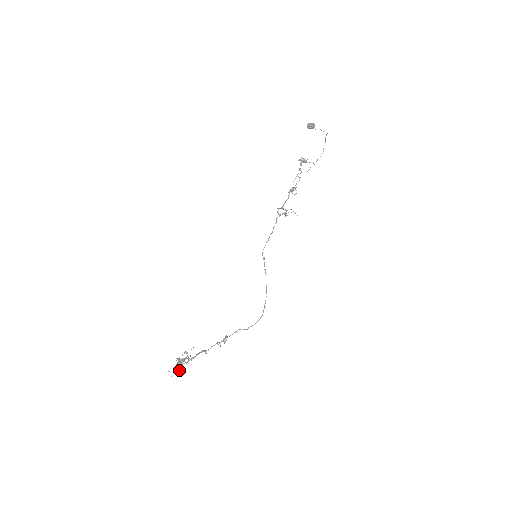
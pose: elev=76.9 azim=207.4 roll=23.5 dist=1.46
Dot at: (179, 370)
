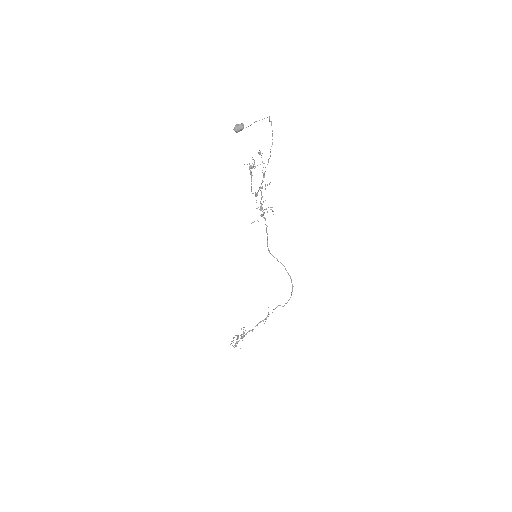
Dot at: (236, 346)
